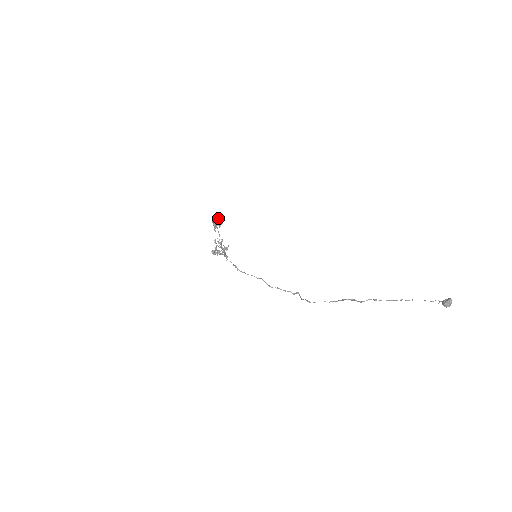
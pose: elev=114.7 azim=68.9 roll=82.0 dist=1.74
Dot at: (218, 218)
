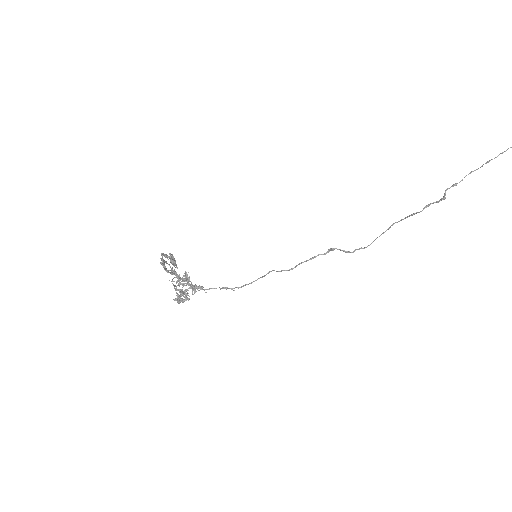
Dot at: (161, 258)
